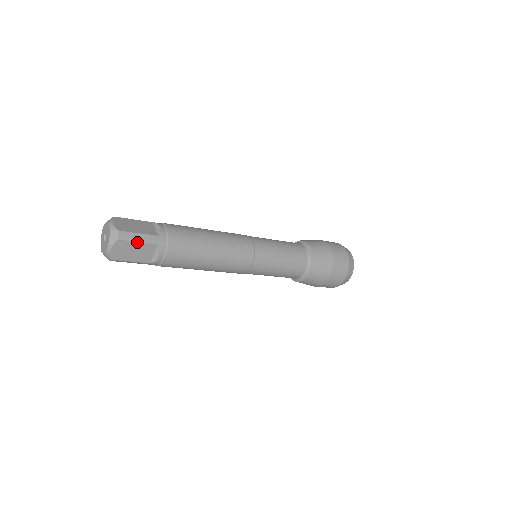
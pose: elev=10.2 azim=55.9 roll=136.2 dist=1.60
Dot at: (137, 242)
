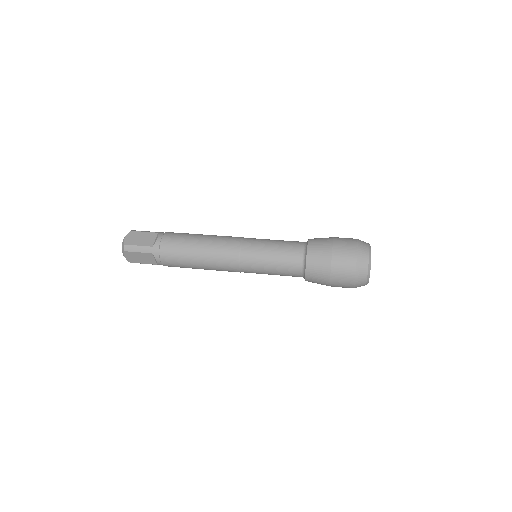
Dot at: (138, 252)
